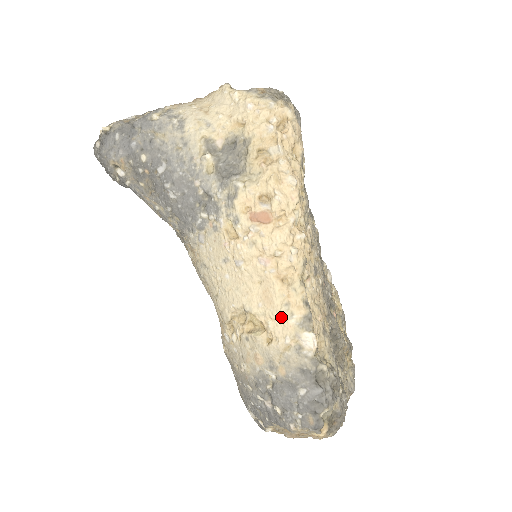
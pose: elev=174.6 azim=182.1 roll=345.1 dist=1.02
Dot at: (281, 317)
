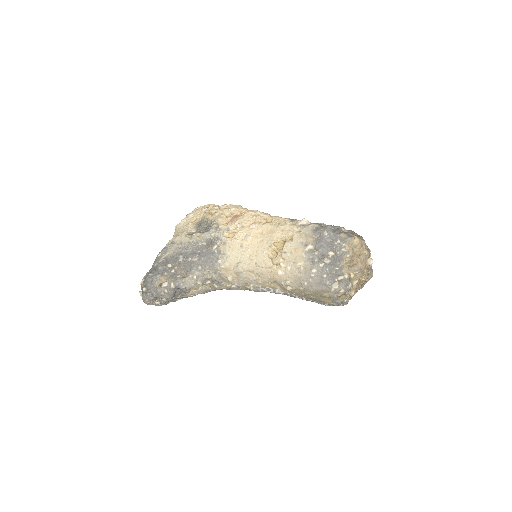
Dot at: (283, 228)
